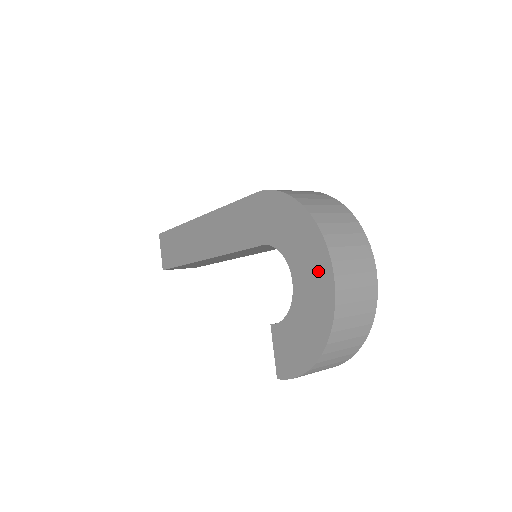
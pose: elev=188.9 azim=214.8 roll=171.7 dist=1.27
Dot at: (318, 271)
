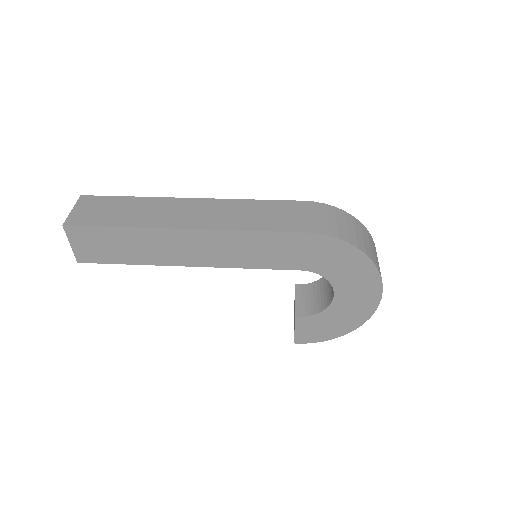
Dot at: (367, 294)
